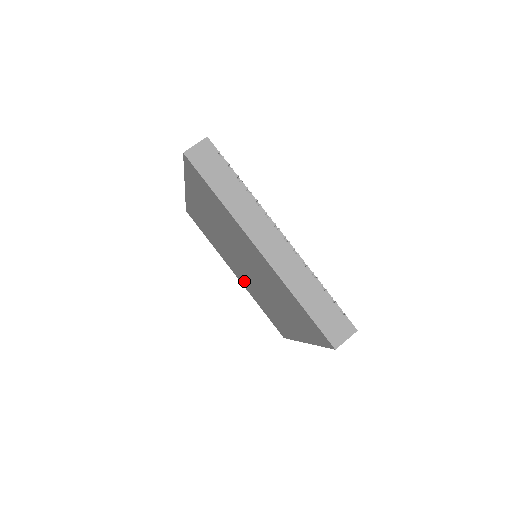
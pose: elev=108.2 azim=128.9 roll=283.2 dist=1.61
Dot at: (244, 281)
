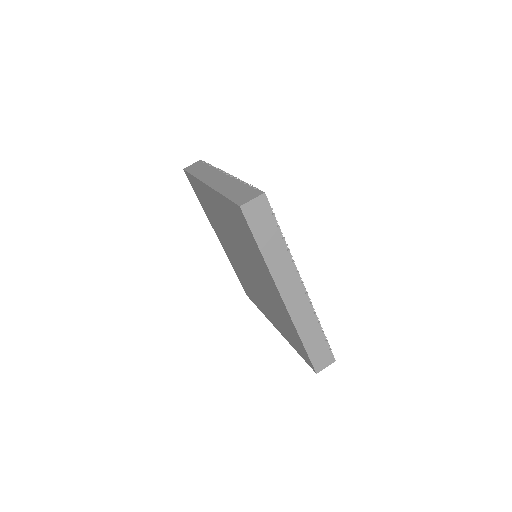
Dot at: (229, 253)
